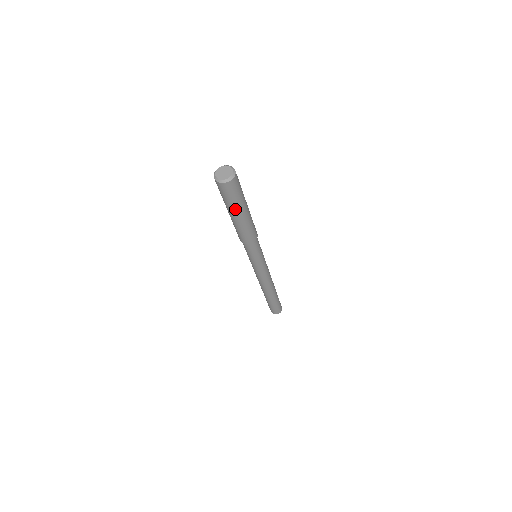
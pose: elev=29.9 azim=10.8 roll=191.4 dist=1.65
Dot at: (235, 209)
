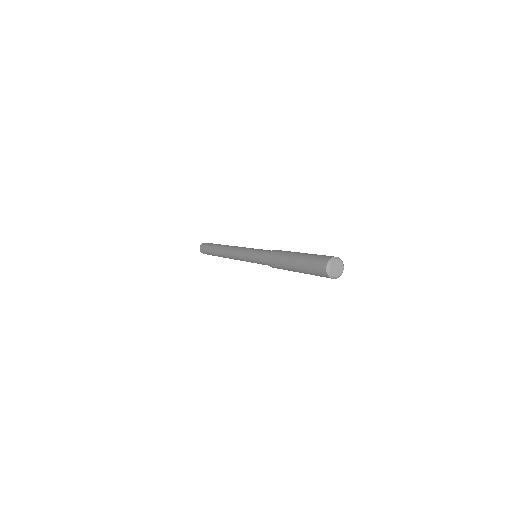
Dot at: occluded
